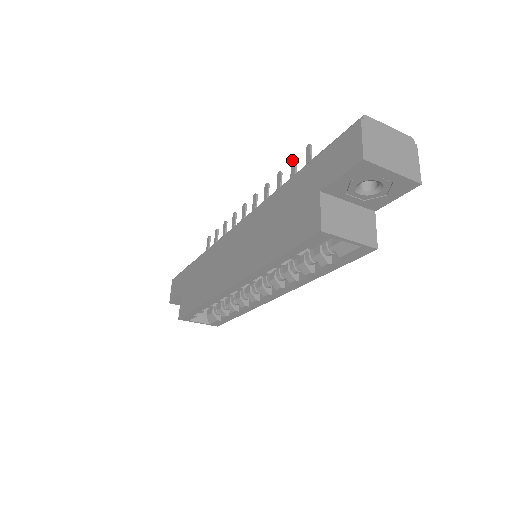
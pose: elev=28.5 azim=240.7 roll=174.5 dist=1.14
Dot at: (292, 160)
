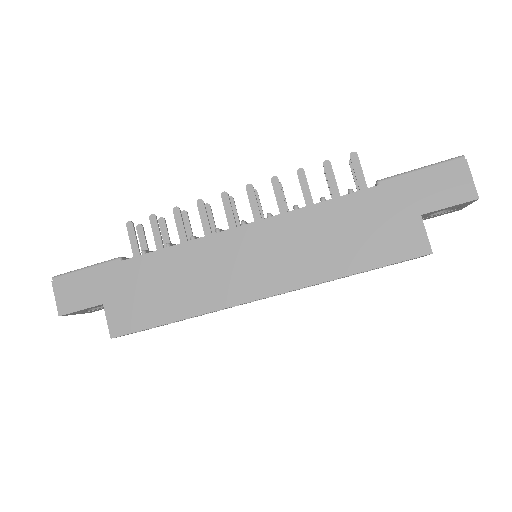
Dot at: (326, 161)
